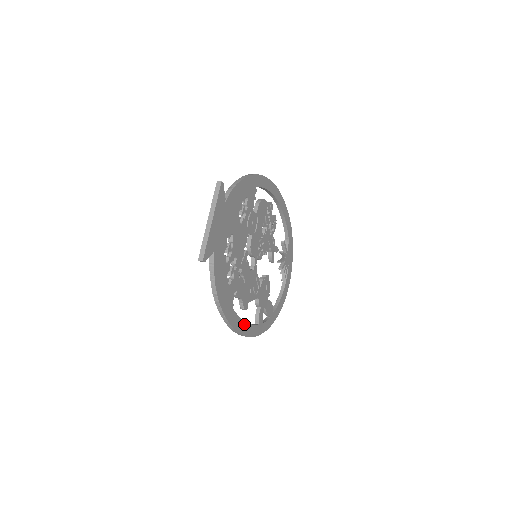
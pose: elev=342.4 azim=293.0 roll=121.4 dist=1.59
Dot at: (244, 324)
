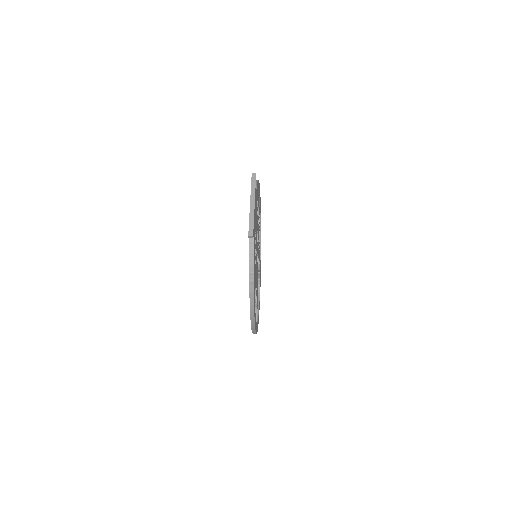
Dot at: (255, 315)
